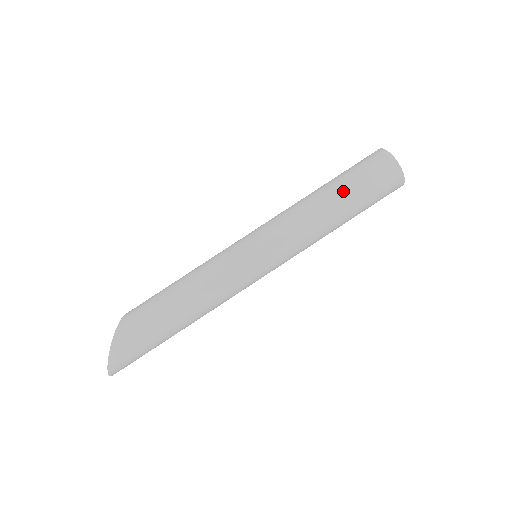
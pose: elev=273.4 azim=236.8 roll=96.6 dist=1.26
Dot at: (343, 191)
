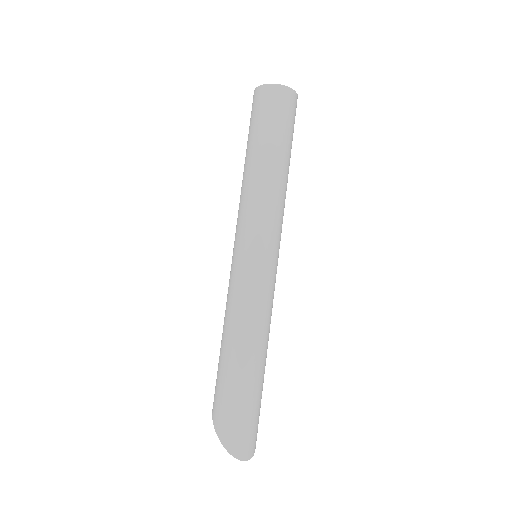
Dot at: (250, 146)
